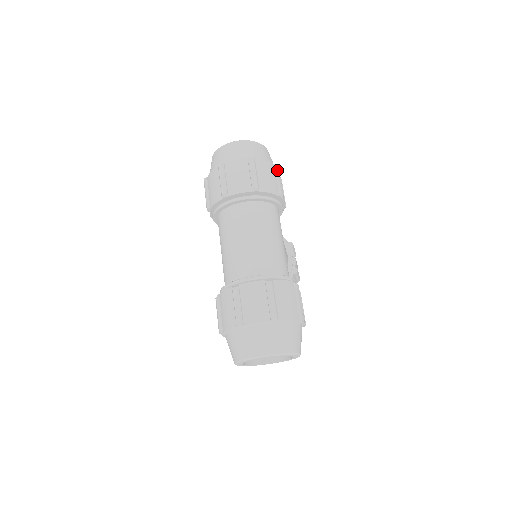
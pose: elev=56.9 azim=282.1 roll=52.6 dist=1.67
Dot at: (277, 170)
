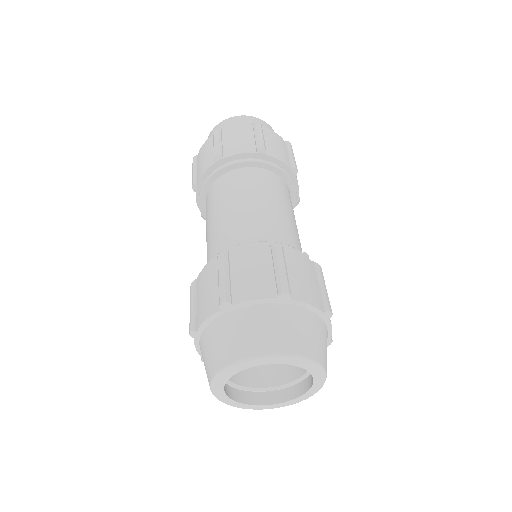
Dot at: (290, 146)
